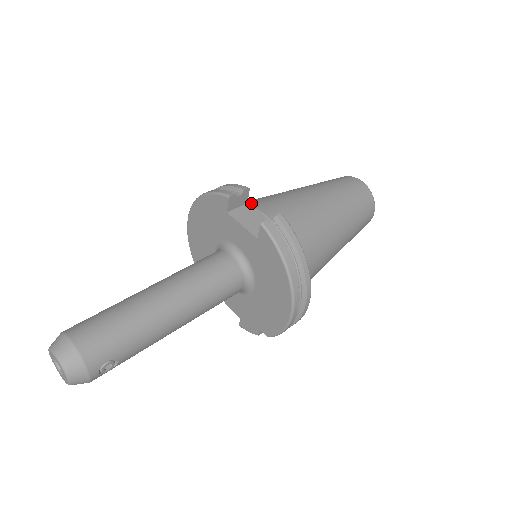
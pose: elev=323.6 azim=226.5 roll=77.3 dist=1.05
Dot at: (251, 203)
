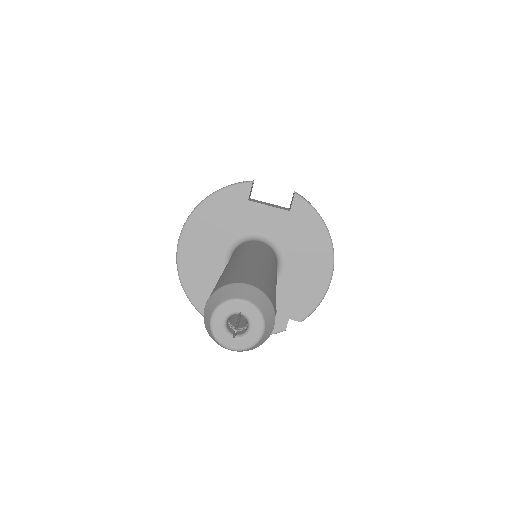
Dot at: occluded
